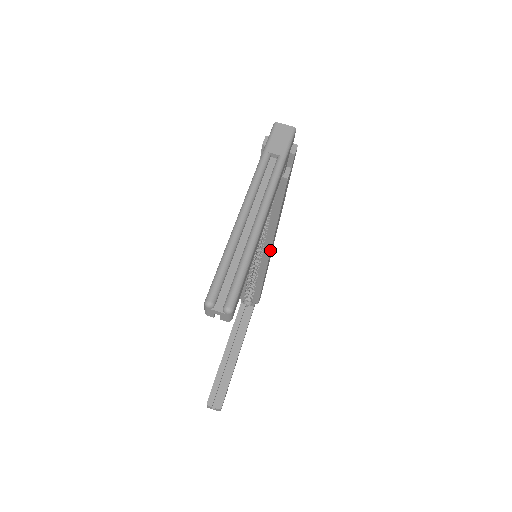
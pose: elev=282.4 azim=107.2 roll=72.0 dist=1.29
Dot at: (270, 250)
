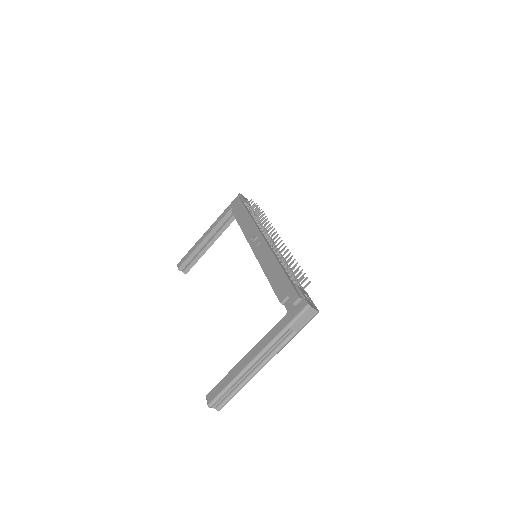
Dot at: occluded
